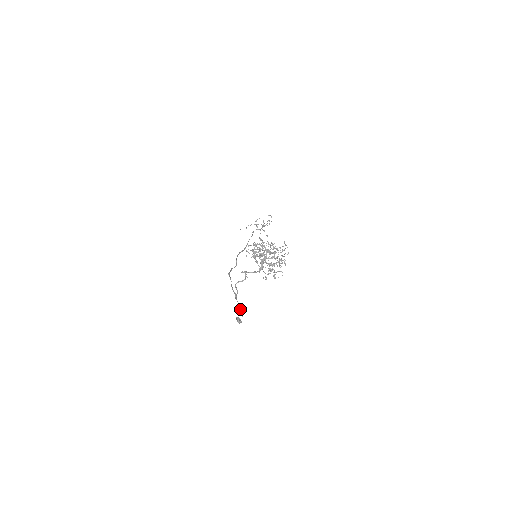
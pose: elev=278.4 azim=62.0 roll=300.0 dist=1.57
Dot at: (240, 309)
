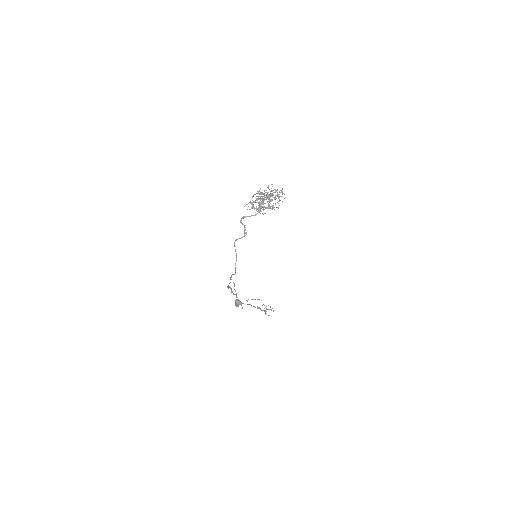
Dot at: occluded
